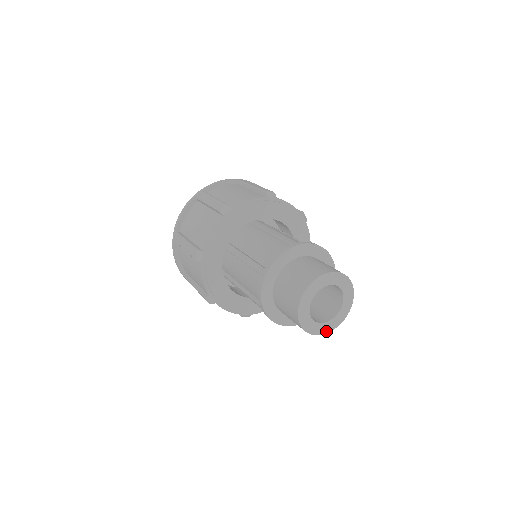
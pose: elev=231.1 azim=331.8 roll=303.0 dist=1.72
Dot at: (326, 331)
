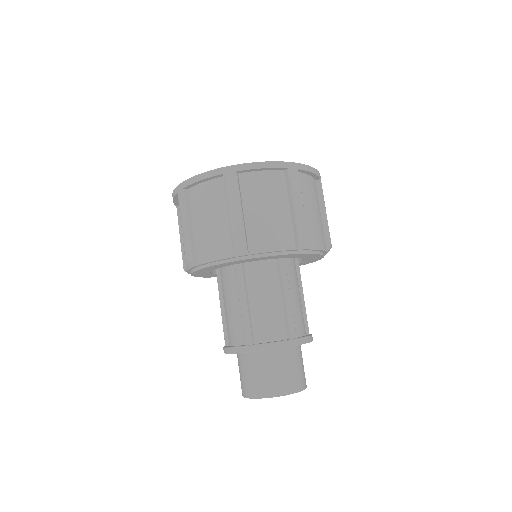
Dot at: occluded
